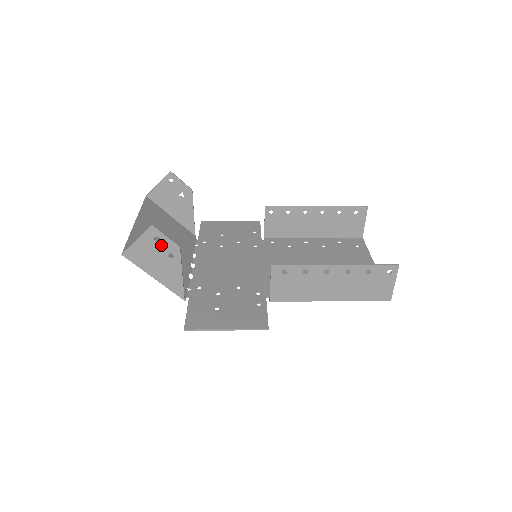
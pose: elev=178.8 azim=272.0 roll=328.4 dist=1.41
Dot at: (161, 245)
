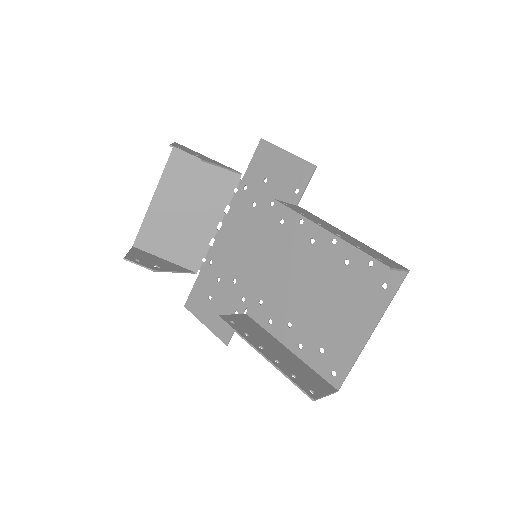
Dot at: (143, 263)
